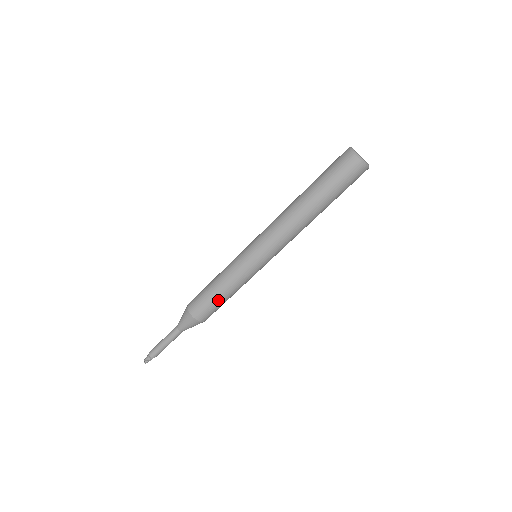
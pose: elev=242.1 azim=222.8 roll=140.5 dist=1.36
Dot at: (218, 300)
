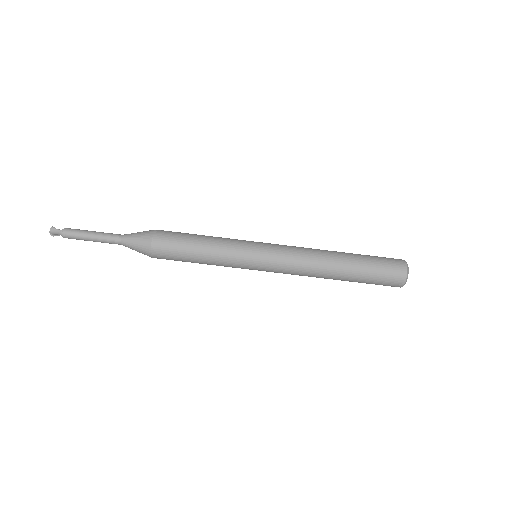
Dot at: (191, 241)
